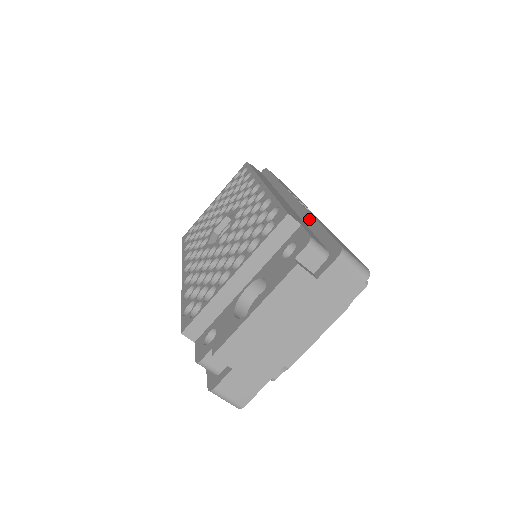
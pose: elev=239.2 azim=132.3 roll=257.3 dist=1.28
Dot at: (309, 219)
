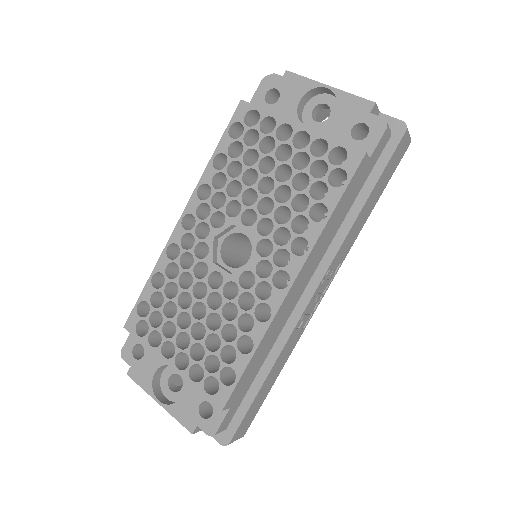
Dot at: (266, 369)
